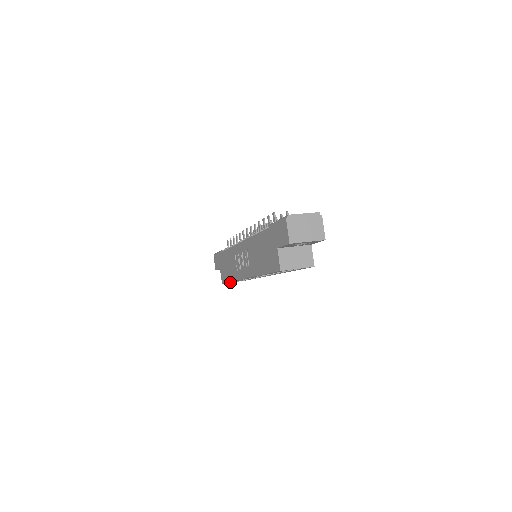
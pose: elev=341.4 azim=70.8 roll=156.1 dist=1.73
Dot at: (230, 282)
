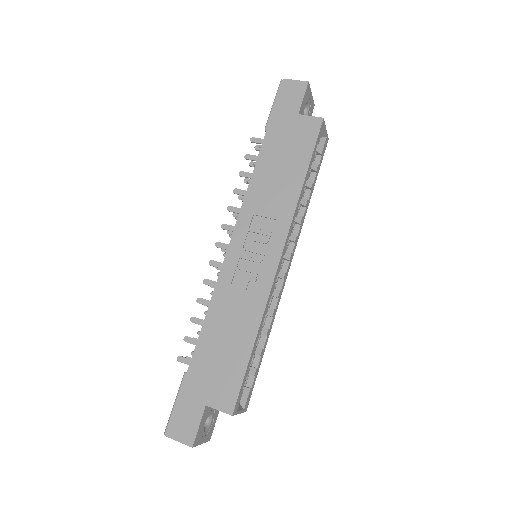
Dot at: (237, 411)
